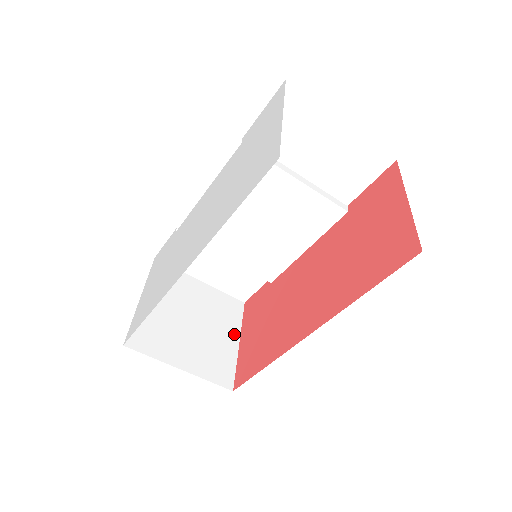
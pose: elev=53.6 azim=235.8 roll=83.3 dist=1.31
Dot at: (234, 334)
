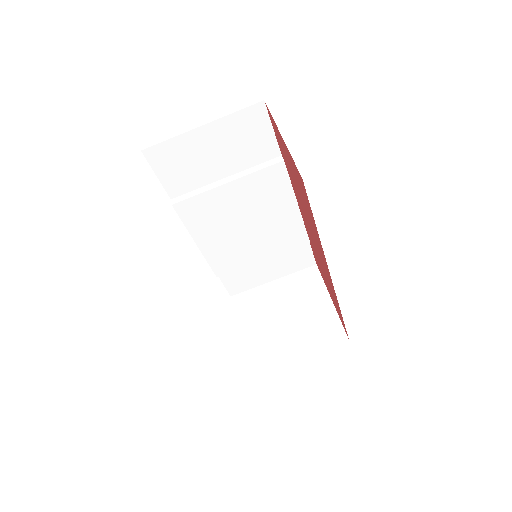
Dot at: (323, 296)
